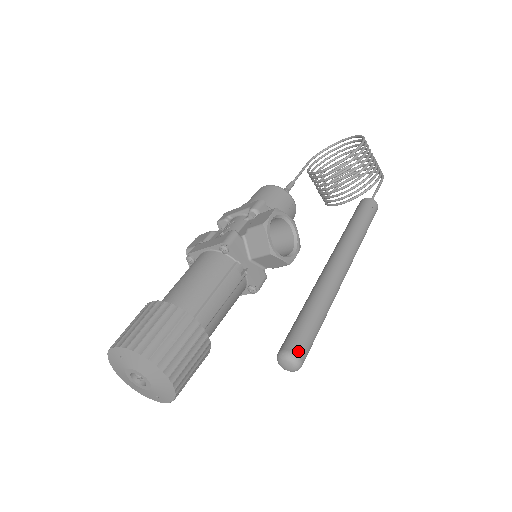
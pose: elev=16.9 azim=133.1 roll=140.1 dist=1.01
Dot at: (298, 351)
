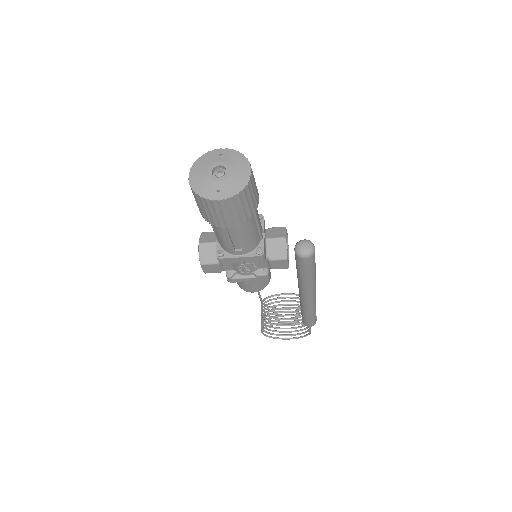
Dot at: (314, 246)
